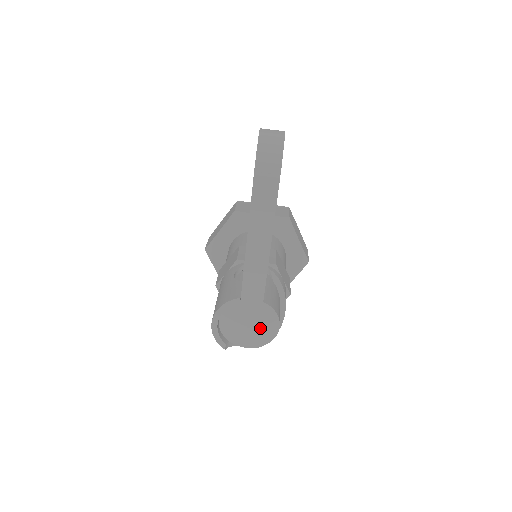
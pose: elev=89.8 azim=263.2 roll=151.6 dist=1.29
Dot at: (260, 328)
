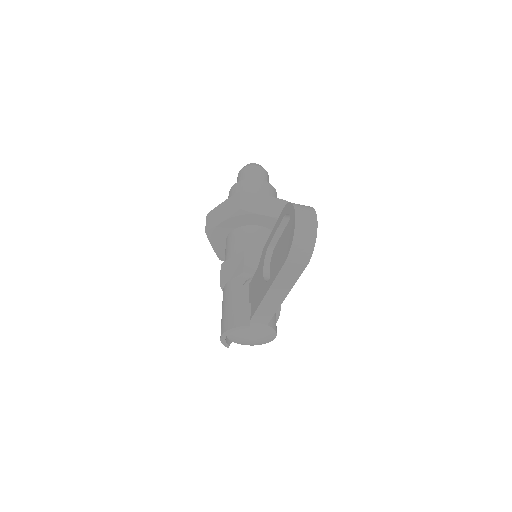
Dot at: (260, 340)
